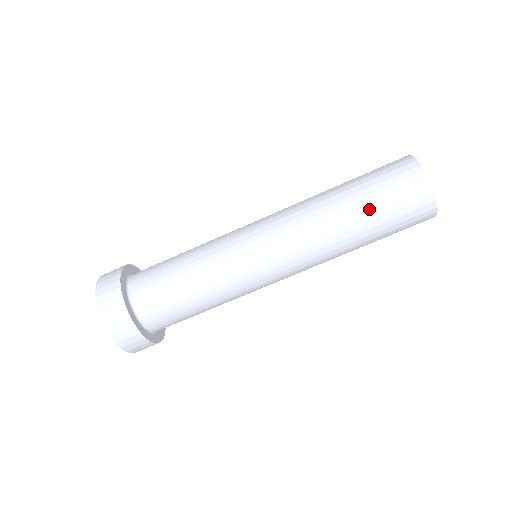
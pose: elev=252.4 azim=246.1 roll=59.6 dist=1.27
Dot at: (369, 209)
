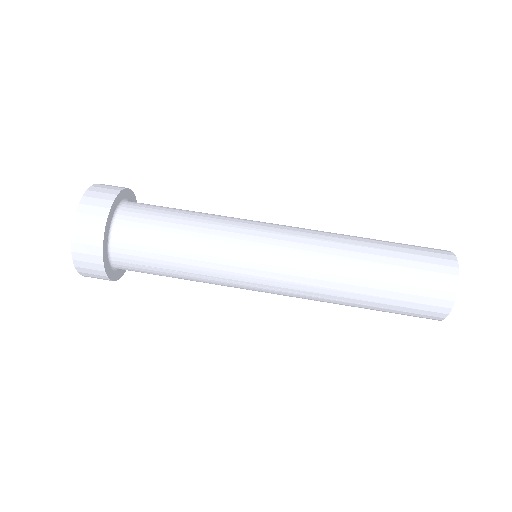
Dot at: (390, 248)
